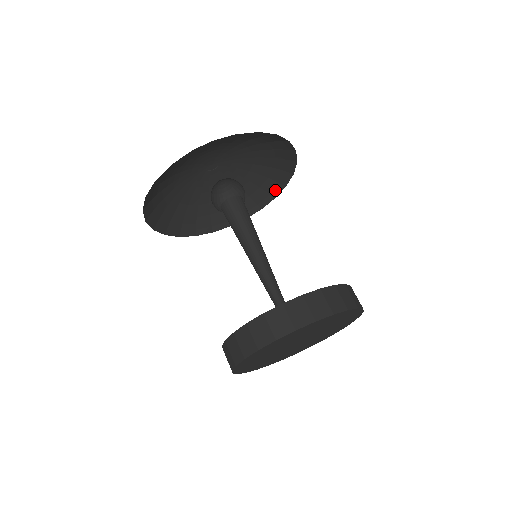
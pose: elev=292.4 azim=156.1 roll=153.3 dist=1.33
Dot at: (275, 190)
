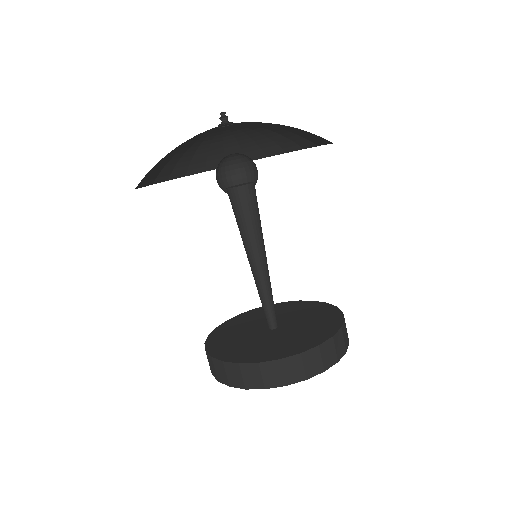
Dot at: occluded
